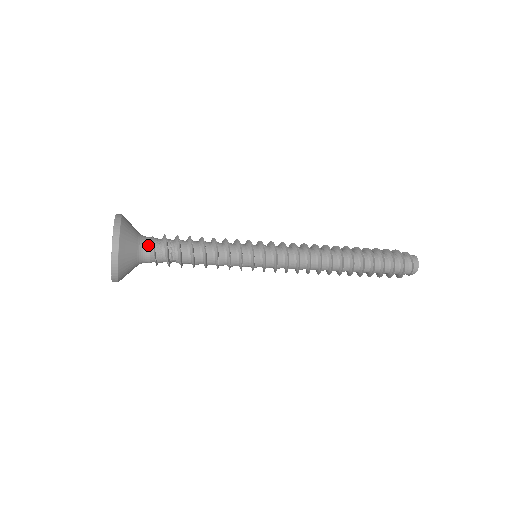
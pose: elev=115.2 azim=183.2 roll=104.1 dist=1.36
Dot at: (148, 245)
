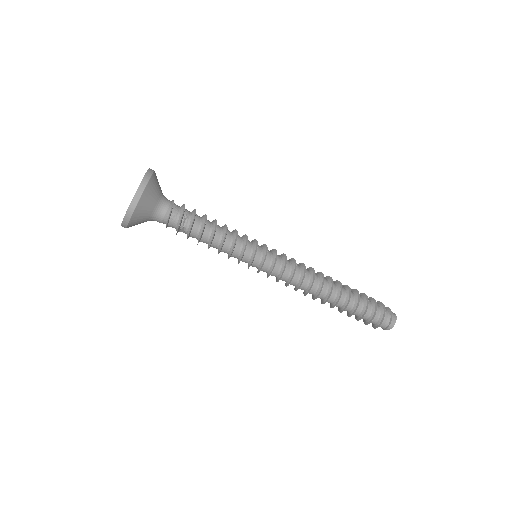
Dot at: (167, 204)
